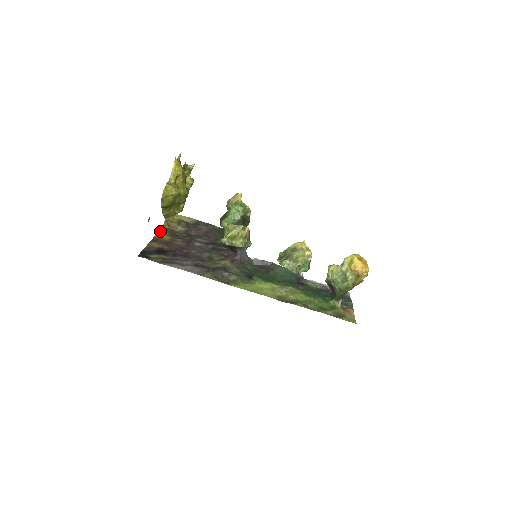
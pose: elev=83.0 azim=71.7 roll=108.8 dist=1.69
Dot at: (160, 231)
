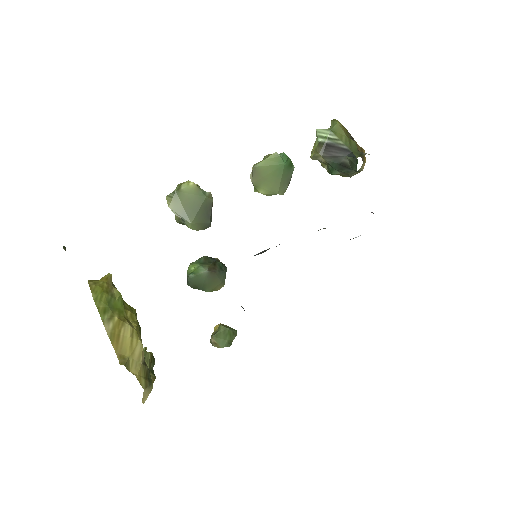
Dot at: occluded
